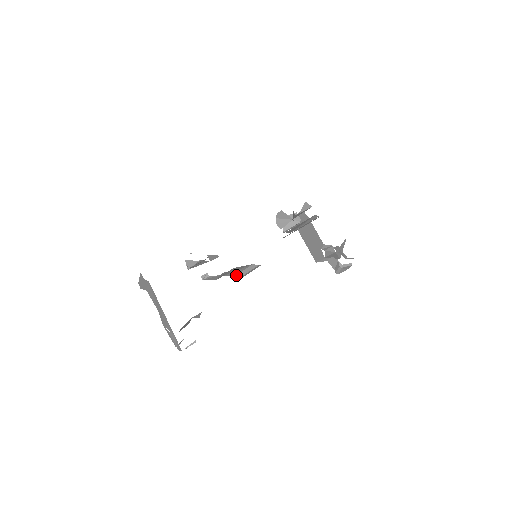
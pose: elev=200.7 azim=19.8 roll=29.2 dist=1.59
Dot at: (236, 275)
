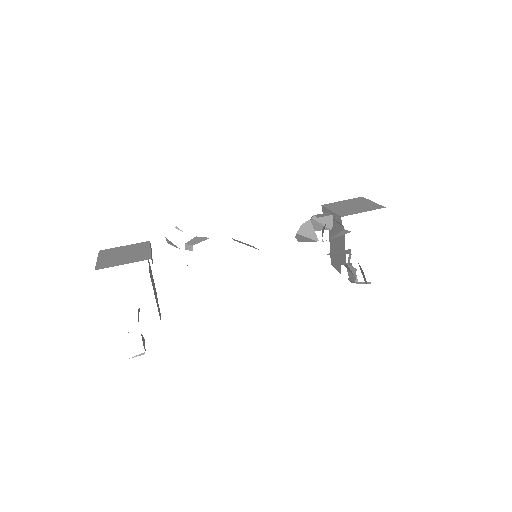
Dot at: occluded
